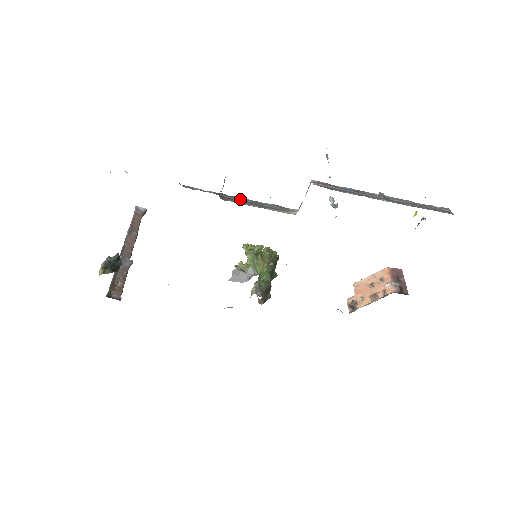
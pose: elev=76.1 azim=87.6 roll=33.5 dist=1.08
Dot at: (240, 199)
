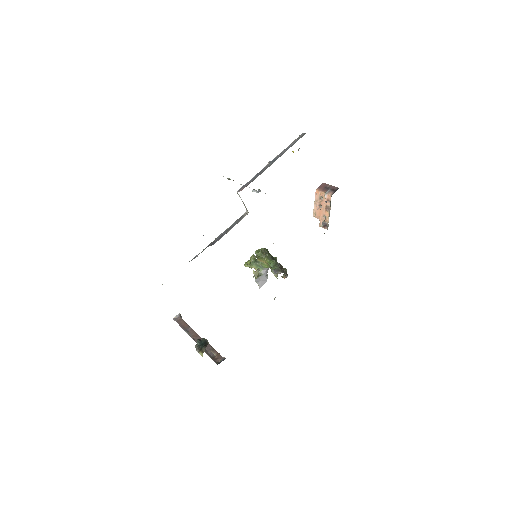
Dot at: (219, 237)
